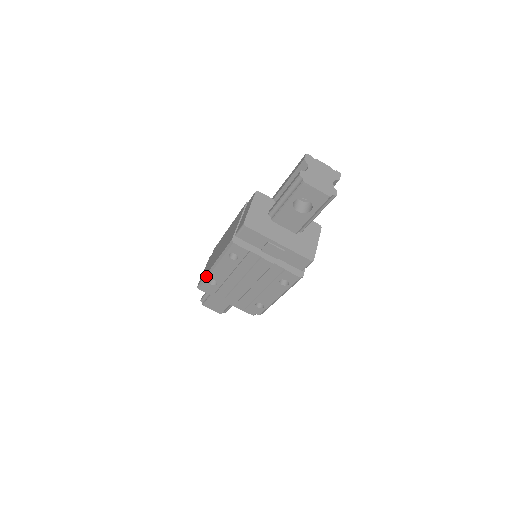
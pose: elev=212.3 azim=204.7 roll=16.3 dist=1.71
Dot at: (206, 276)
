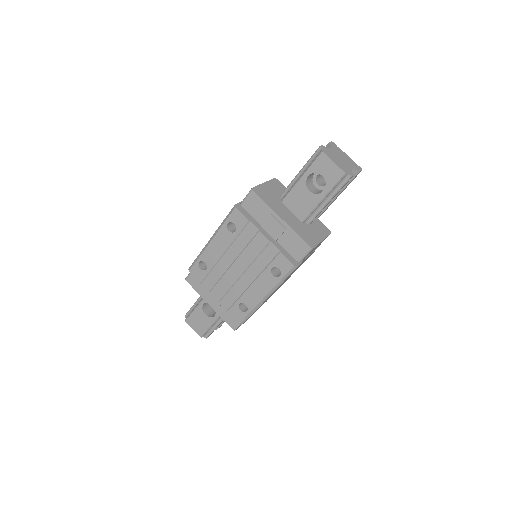
Dot at: (198, 256)
